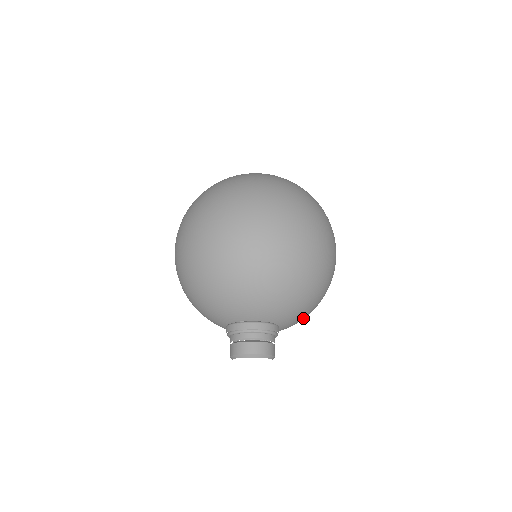
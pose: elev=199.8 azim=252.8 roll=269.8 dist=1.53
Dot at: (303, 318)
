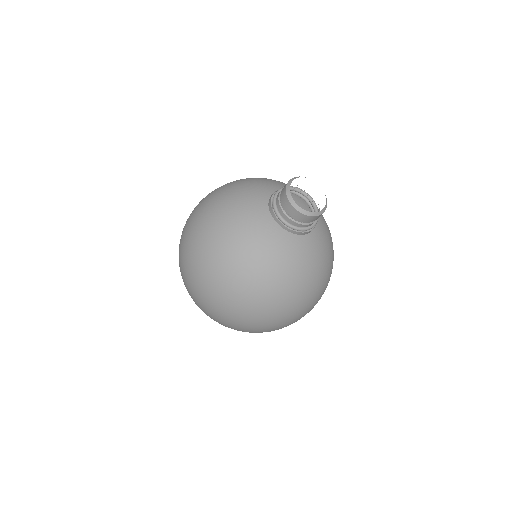
Dot at: (317, 262)
